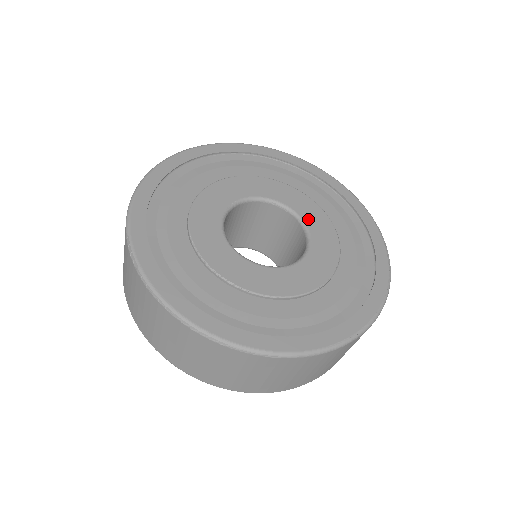
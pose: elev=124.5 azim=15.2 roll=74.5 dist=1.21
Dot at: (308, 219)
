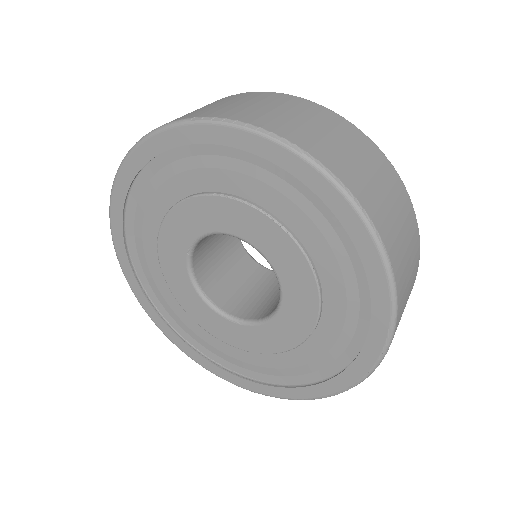
Dot at: occluded
